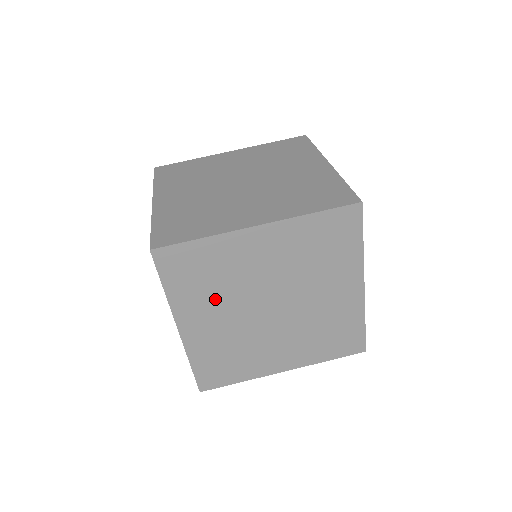
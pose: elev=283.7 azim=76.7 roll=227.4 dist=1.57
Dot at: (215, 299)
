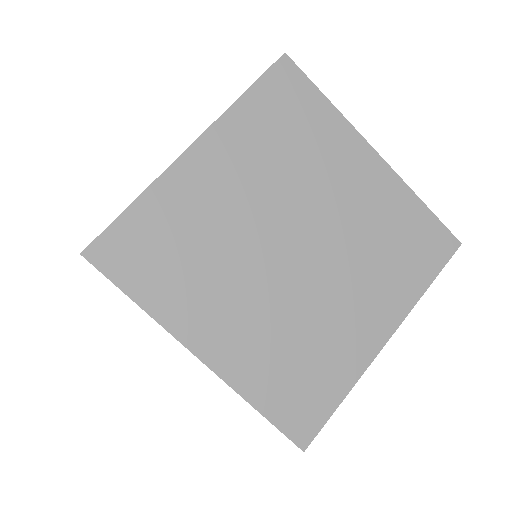
Dot at: (213, 279)
